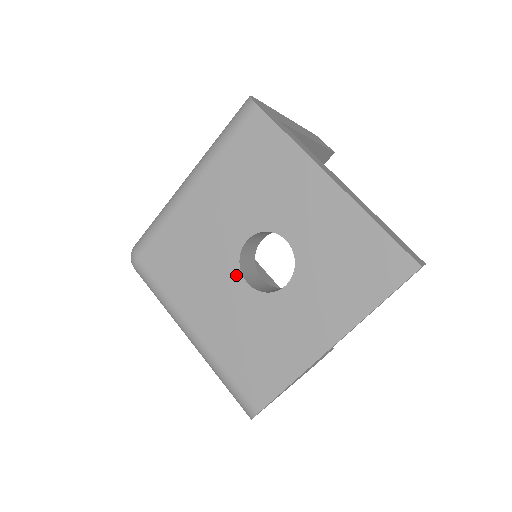
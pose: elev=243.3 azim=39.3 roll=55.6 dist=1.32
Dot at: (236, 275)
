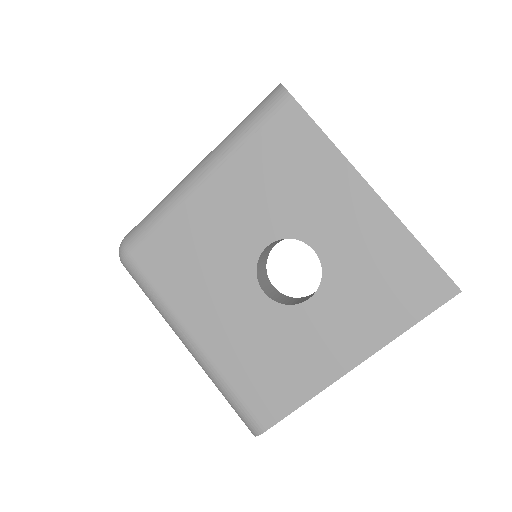
Dot at: (251, 283)
